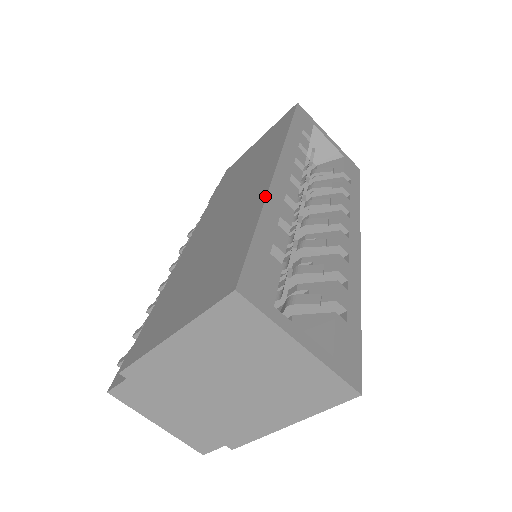
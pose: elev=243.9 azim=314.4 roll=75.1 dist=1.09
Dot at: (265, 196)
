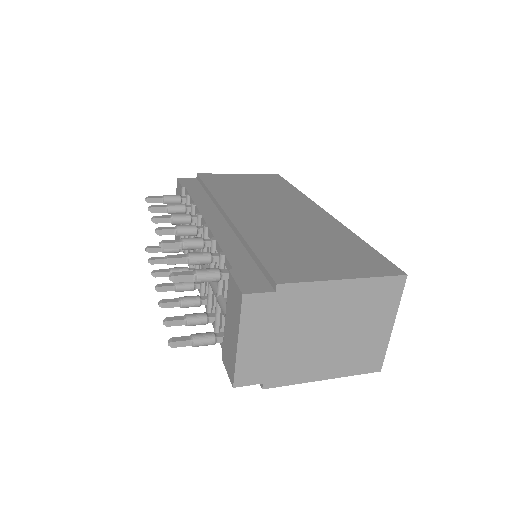
Dot at: (348, 229)
